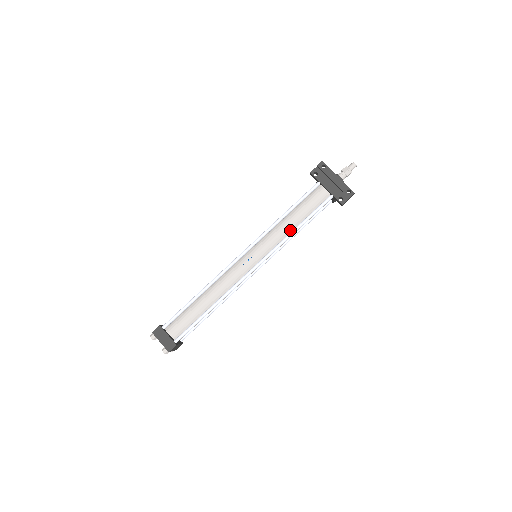
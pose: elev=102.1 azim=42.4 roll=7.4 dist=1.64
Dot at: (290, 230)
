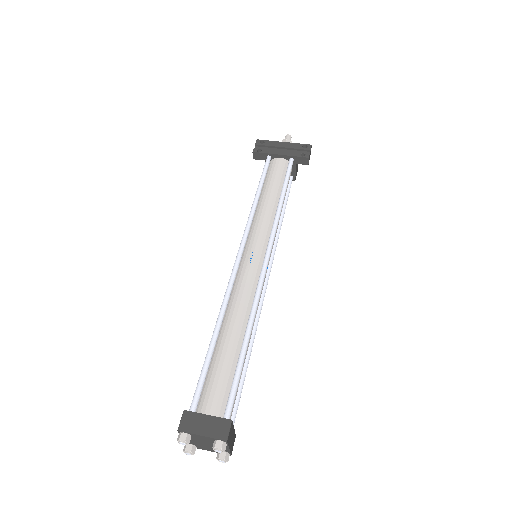
Dot at: (275, 206)
